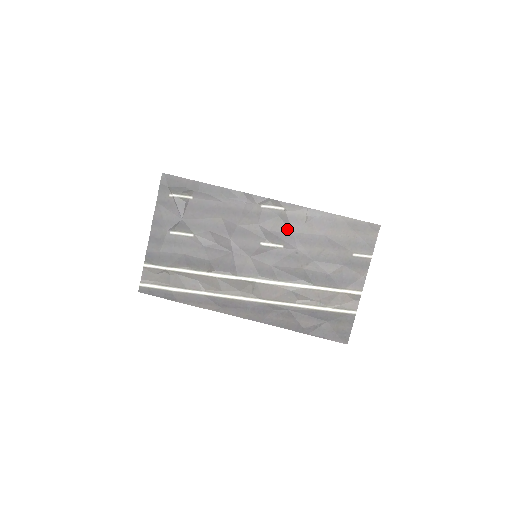
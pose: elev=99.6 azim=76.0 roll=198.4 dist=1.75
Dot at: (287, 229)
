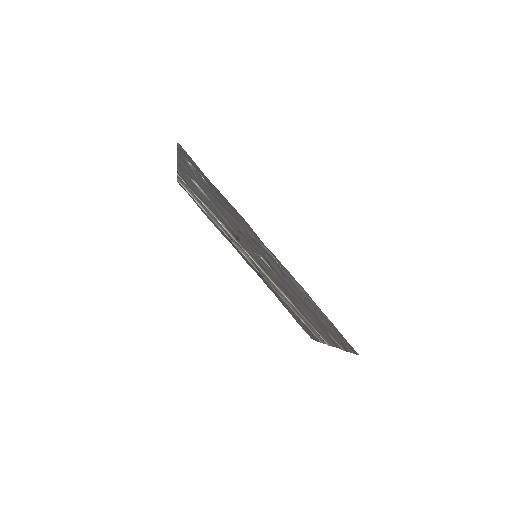
Dot at: (281, 274)
